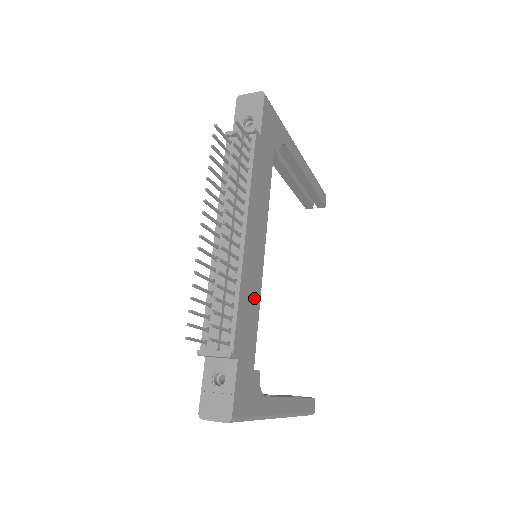
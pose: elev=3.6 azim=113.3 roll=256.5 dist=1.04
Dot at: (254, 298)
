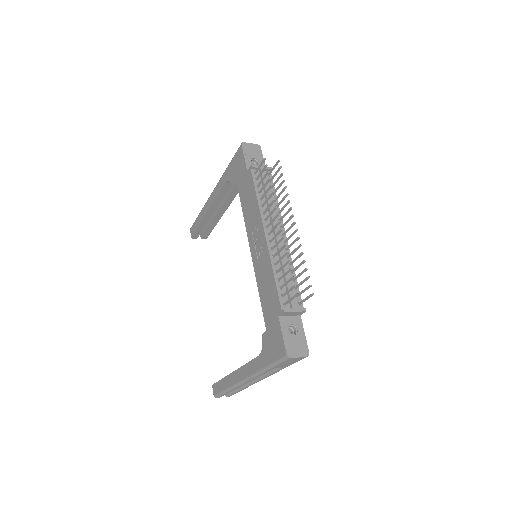
Dot at: occluded
